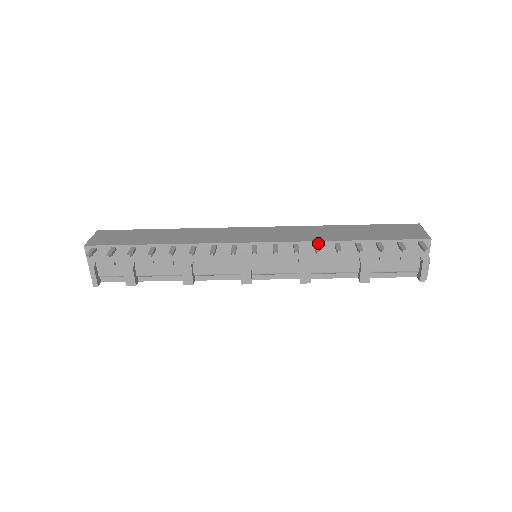
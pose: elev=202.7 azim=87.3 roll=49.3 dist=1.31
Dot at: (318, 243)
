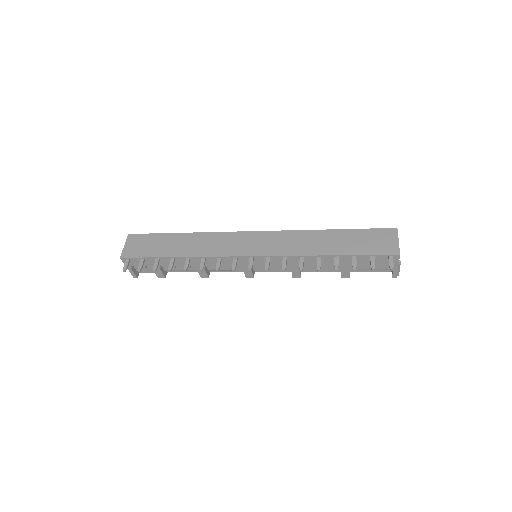
Dot at: (303, 257)
